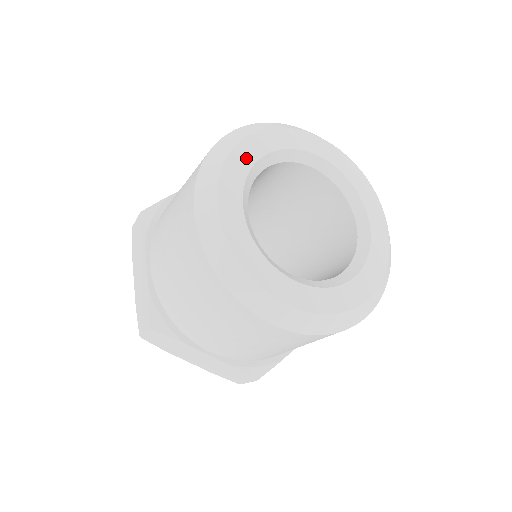
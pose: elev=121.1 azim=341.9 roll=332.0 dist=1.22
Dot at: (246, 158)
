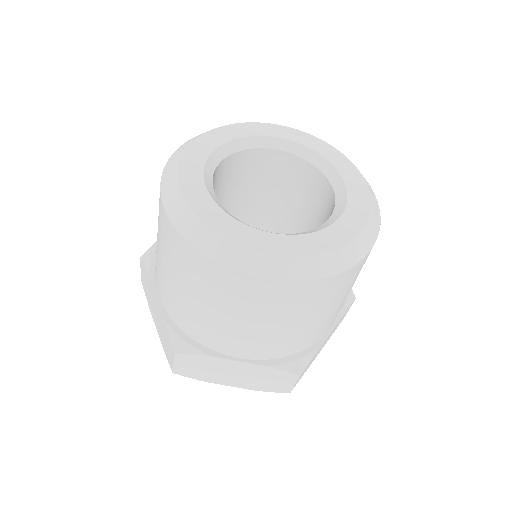
Dot at: (259, 130)
